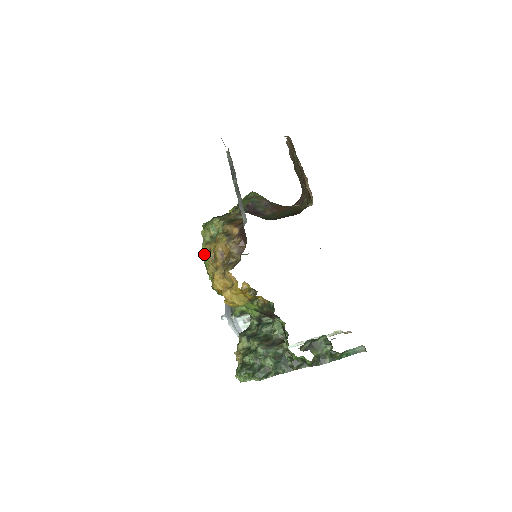
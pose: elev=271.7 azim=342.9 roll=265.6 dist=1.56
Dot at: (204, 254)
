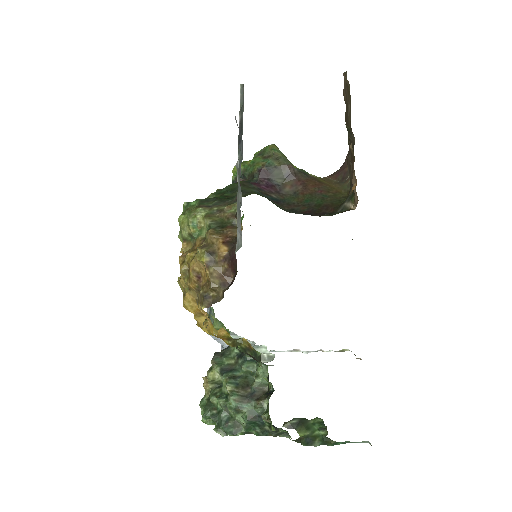
Dot at: occluded
